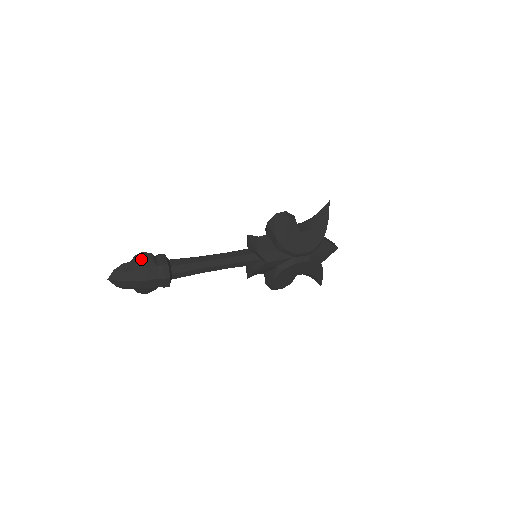
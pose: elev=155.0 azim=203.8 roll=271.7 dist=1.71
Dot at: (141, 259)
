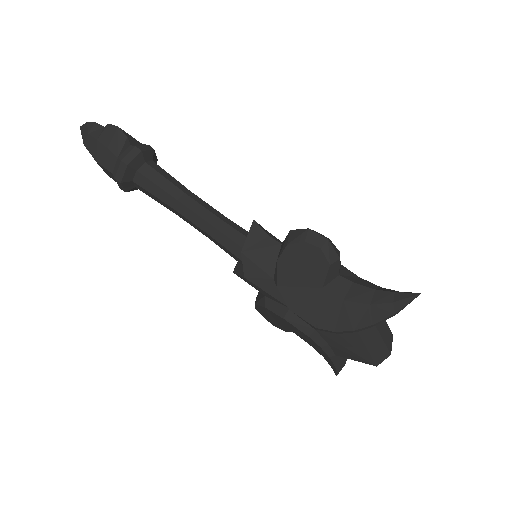
Dot at: (110, 133)
